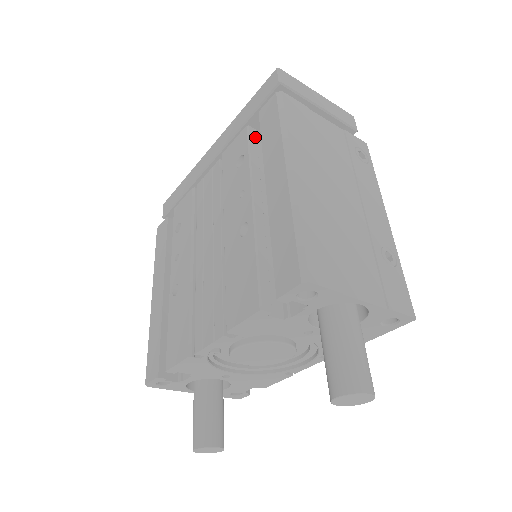
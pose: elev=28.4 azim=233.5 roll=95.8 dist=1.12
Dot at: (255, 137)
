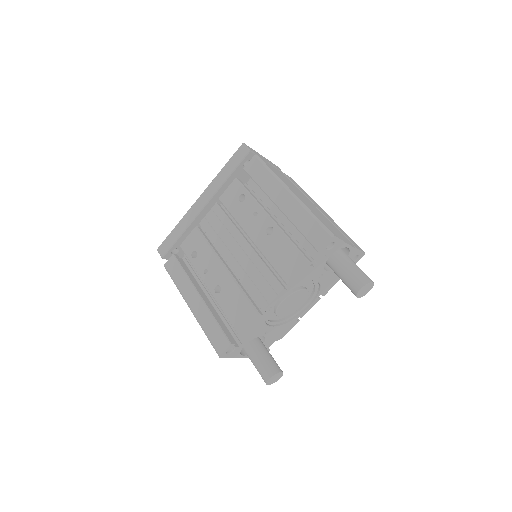
Dot at: occluded
